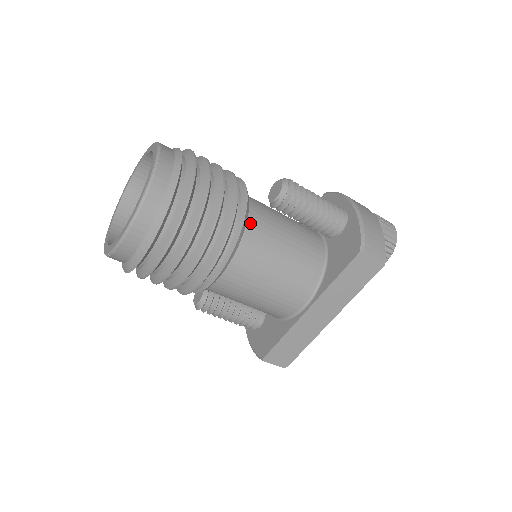
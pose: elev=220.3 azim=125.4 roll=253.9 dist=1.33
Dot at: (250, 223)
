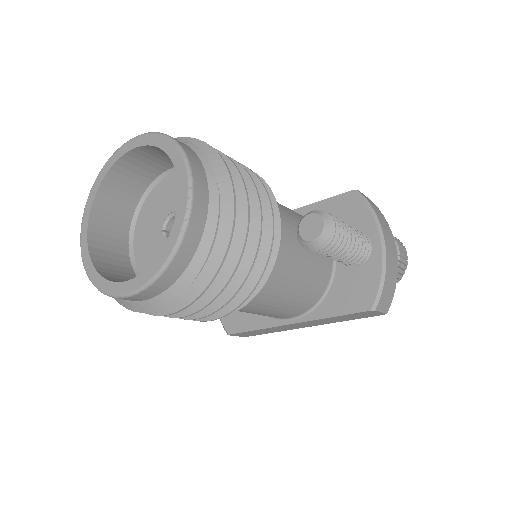
Dot at: occluded
